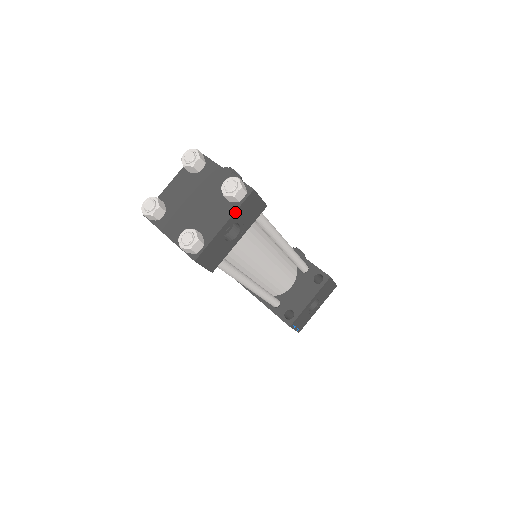
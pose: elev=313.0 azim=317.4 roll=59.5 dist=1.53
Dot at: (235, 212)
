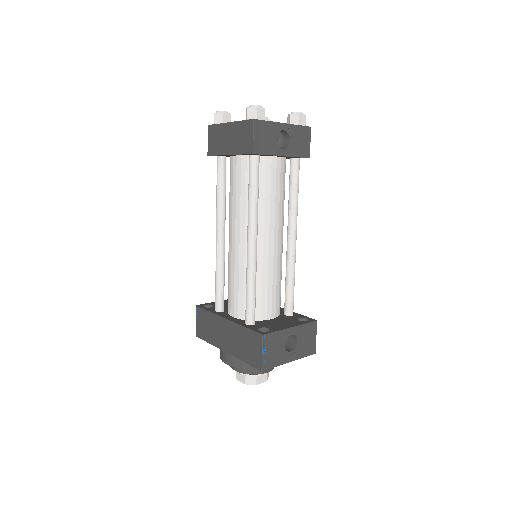
Dot at: (294, 125)
